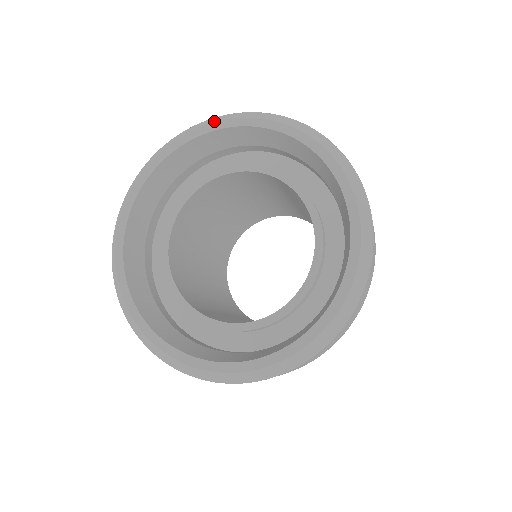
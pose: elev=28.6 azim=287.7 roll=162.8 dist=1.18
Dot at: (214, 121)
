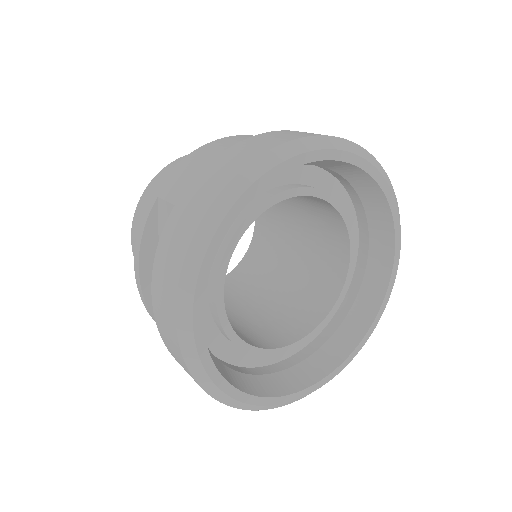
Dot at: (323, 147)
